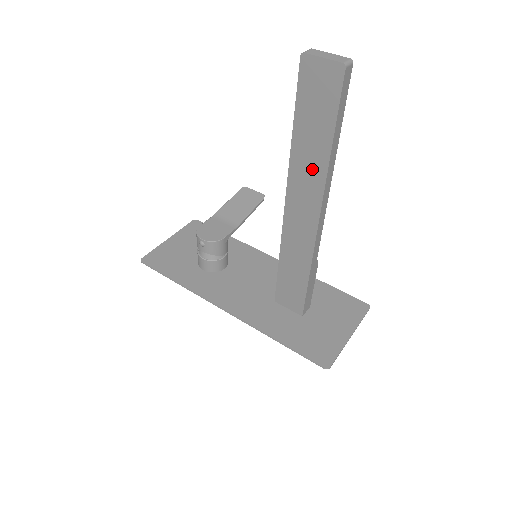
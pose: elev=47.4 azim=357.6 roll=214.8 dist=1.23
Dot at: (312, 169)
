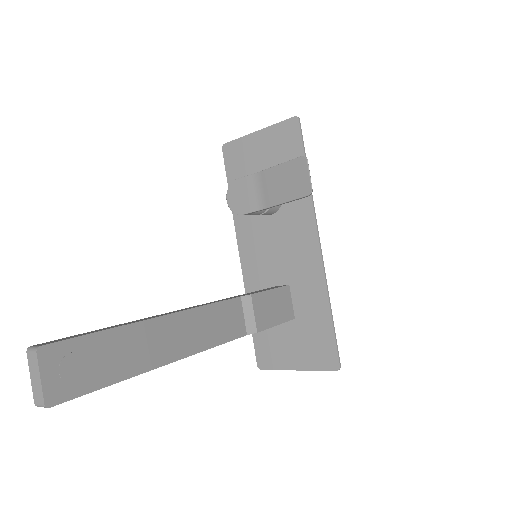
Dot at: occluded
